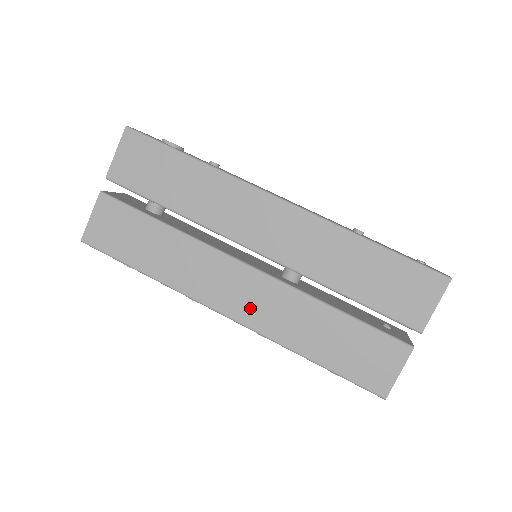
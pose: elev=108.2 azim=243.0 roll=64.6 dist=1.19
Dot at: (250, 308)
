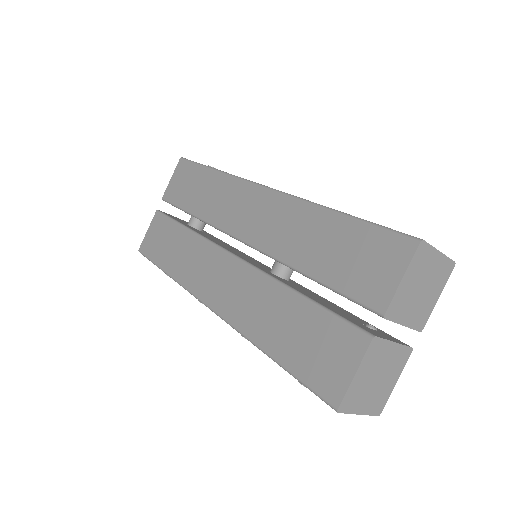
Dot at: (227, 297)
